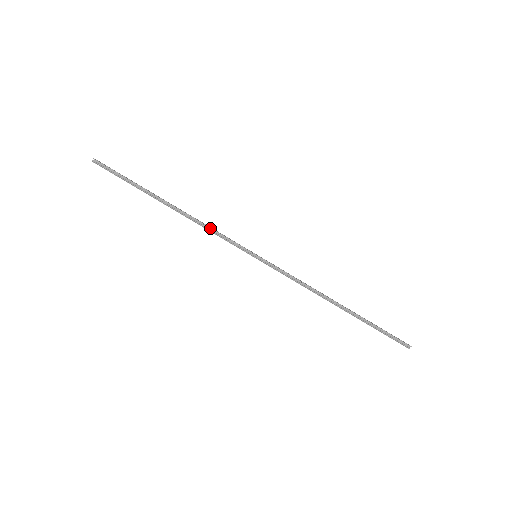
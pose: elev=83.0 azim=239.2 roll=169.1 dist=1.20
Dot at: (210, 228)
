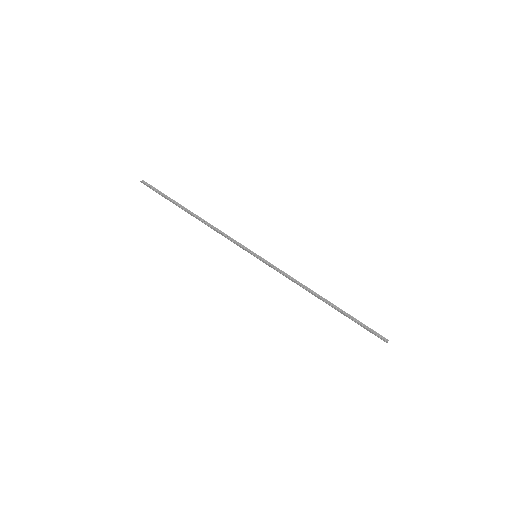
Dot at: (222, 232)
